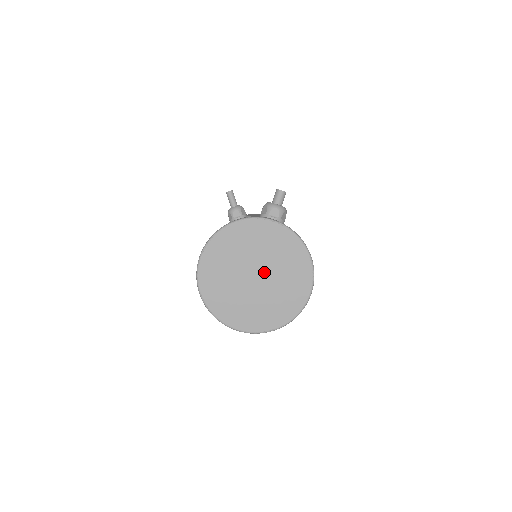
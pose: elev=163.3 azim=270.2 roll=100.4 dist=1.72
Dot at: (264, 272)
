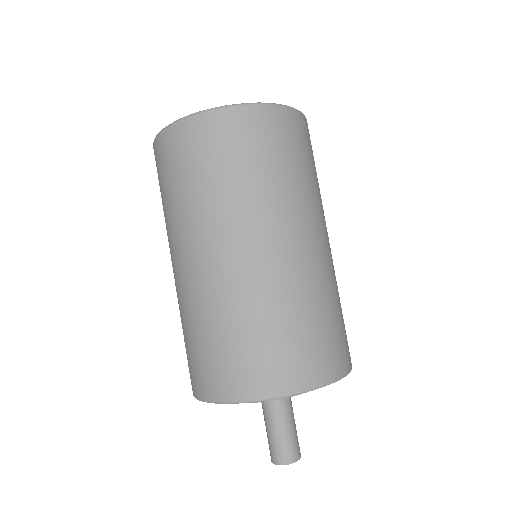
Dot at: occluded
